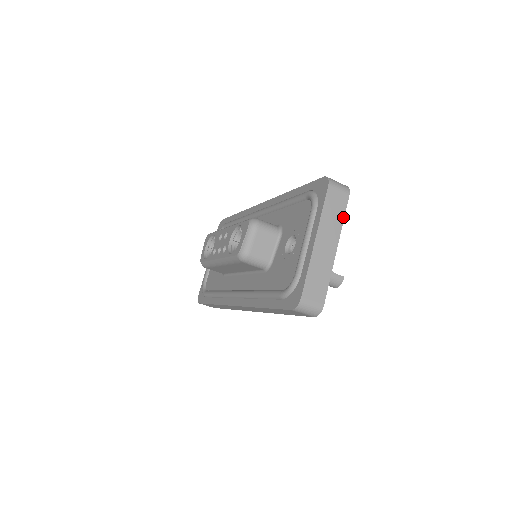
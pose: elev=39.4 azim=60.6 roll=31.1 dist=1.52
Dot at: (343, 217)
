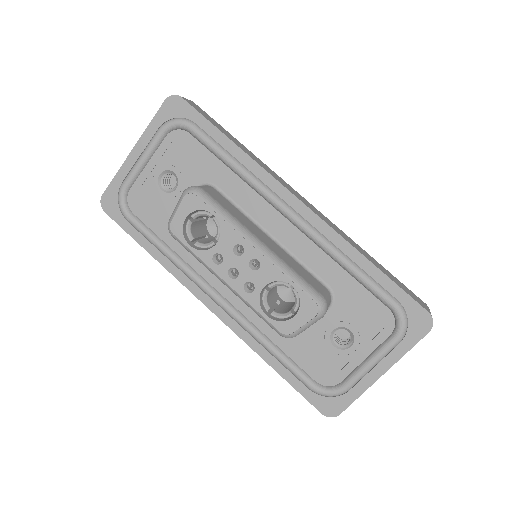
Dot at: occluded
